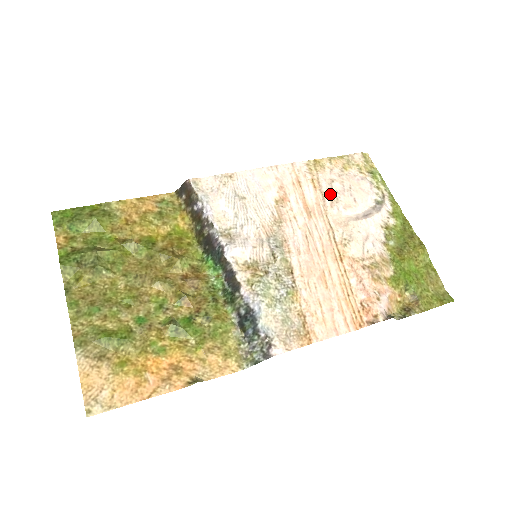
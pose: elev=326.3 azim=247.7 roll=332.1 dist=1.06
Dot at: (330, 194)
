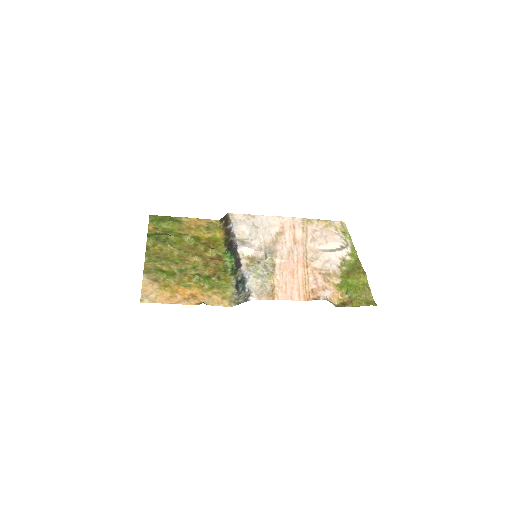
Dot at: (312, 236)
